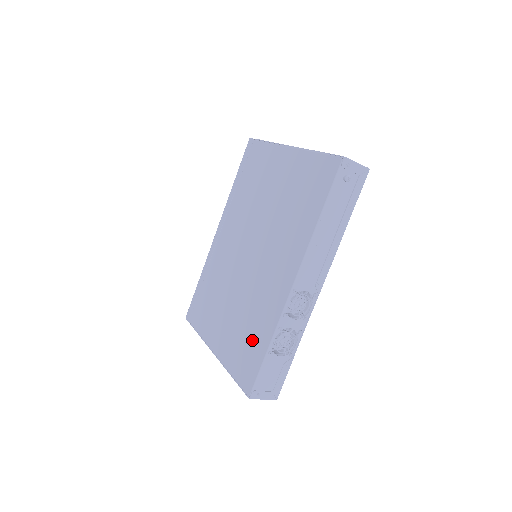
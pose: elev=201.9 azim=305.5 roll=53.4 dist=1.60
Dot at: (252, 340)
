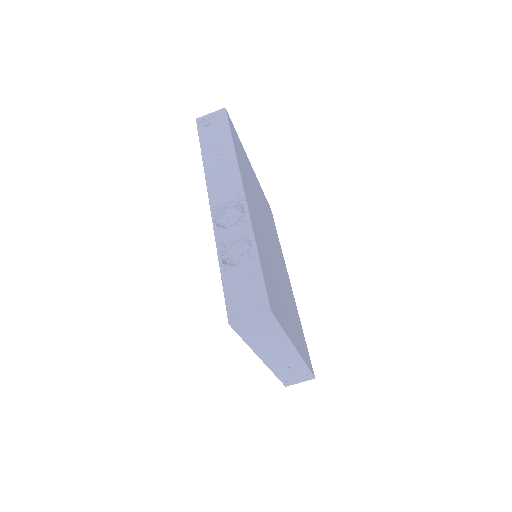
Dot at: occluded
